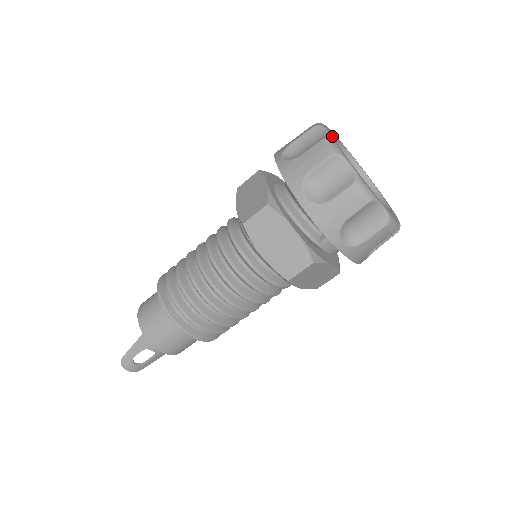
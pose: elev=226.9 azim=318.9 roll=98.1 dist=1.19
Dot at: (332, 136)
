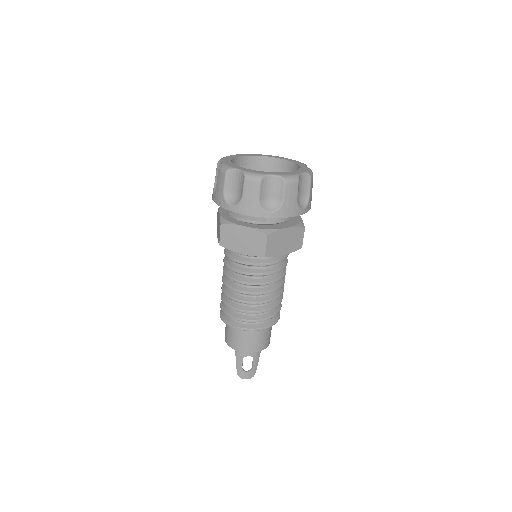
Dot at: (228, 160)
